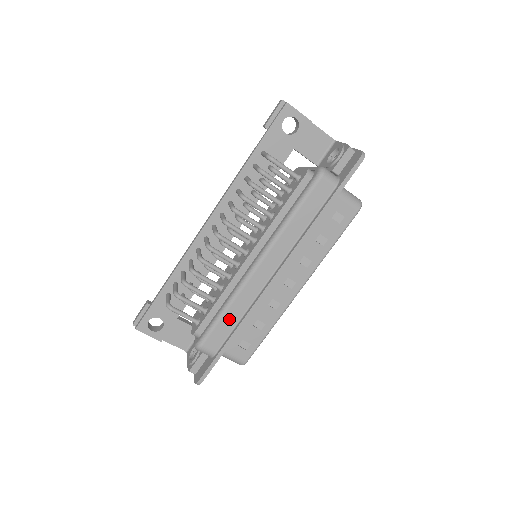
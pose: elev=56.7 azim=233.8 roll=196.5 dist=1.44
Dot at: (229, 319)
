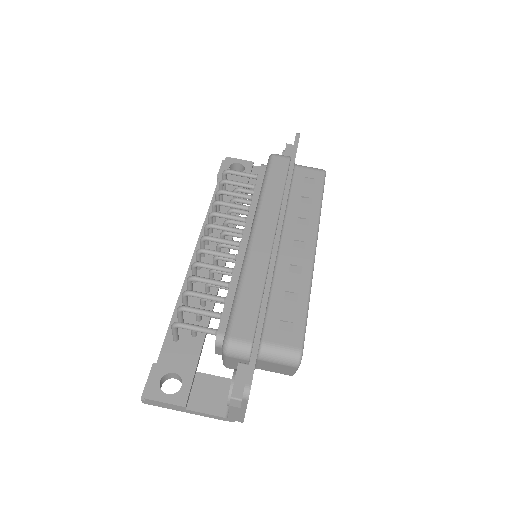
Dot at: (250, 294)
